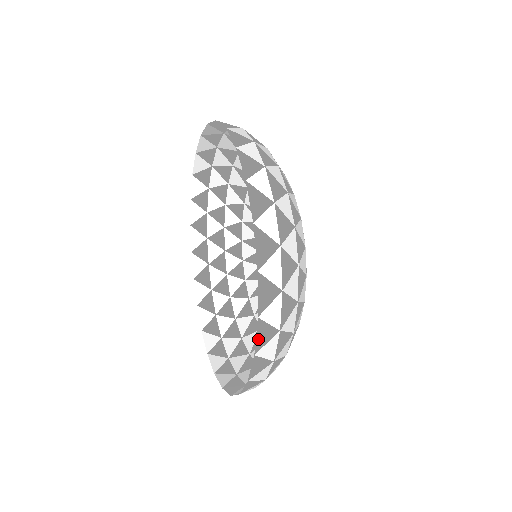
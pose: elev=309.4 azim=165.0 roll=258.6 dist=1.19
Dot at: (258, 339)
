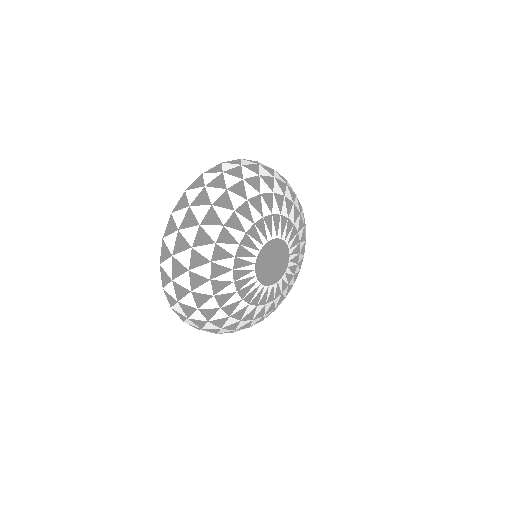
Dot at: (169, 300)
